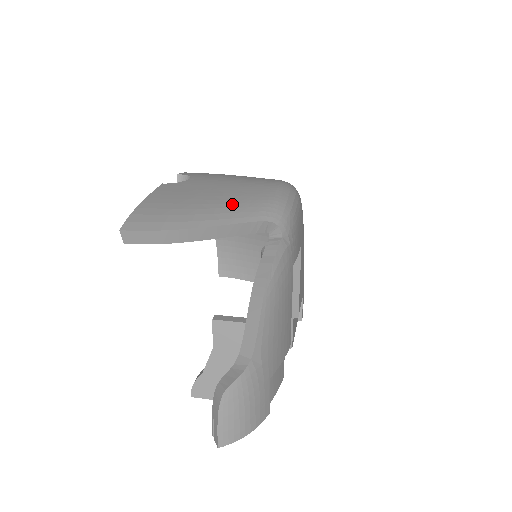
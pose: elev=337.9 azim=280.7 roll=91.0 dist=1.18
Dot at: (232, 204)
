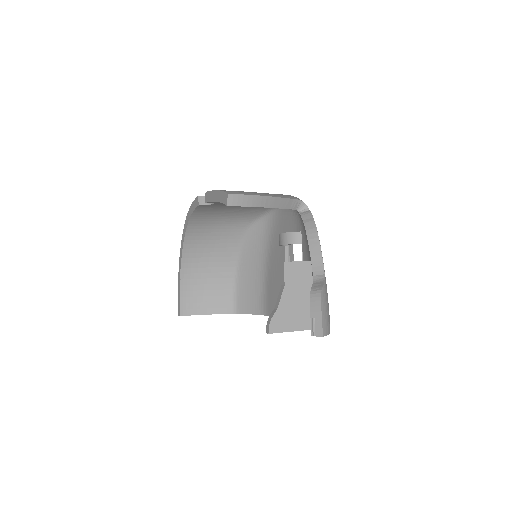
Dot at: occluded
